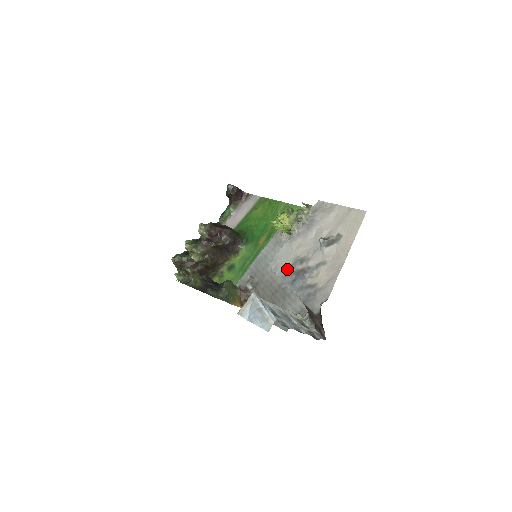
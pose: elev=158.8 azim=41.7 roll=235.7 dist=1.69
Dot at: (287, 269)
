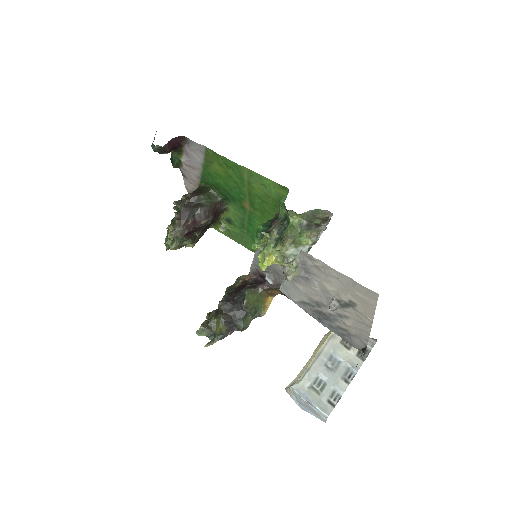
Dot at: (305, 305)
